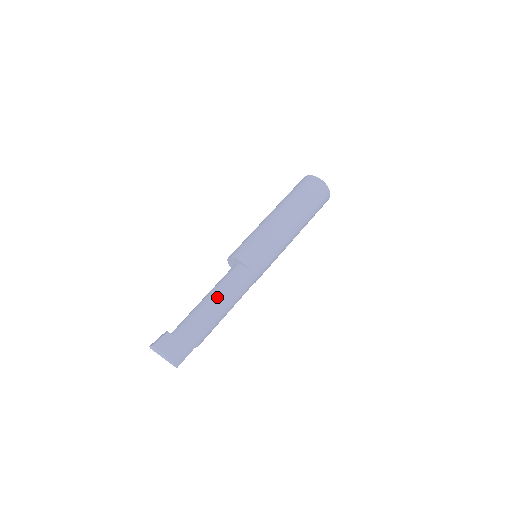
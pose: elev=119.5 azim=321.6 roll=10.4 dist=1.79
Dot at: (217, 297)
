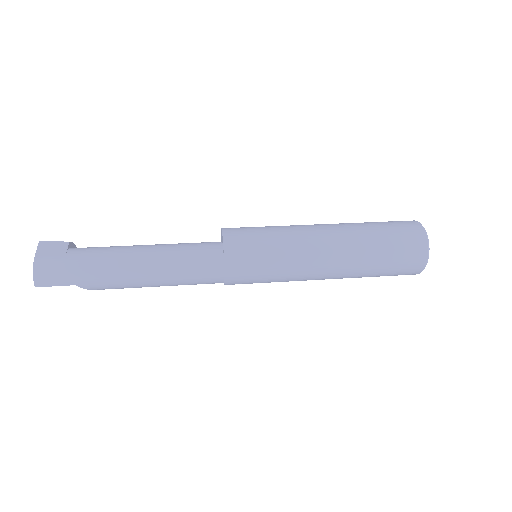
Dot at: (155, 253)
